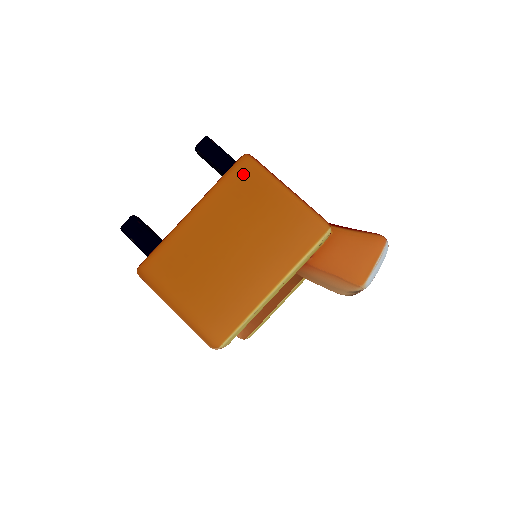
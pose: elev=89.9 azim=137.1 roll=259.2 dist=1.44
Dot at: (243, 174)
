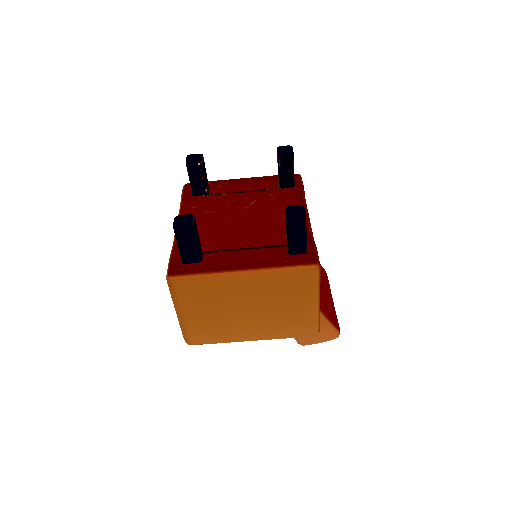
Dot at: (302, 277)
